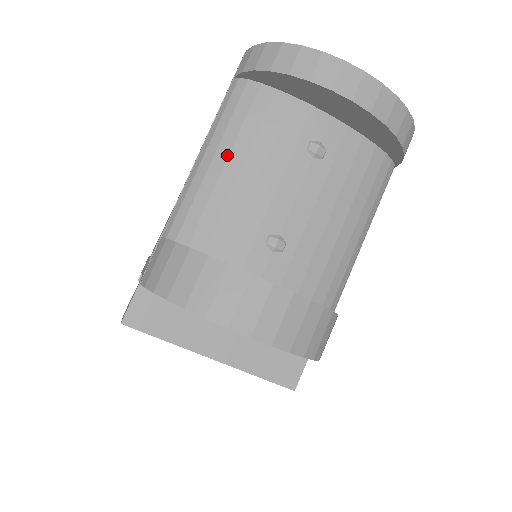
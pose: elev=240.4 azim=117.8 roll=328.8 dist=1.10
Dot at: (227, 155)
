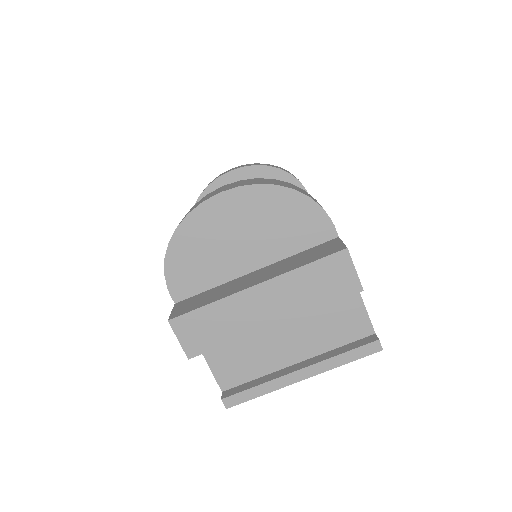
Dot at: occluded
